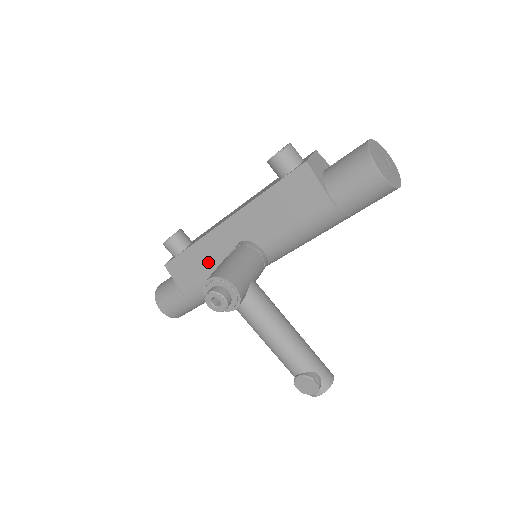
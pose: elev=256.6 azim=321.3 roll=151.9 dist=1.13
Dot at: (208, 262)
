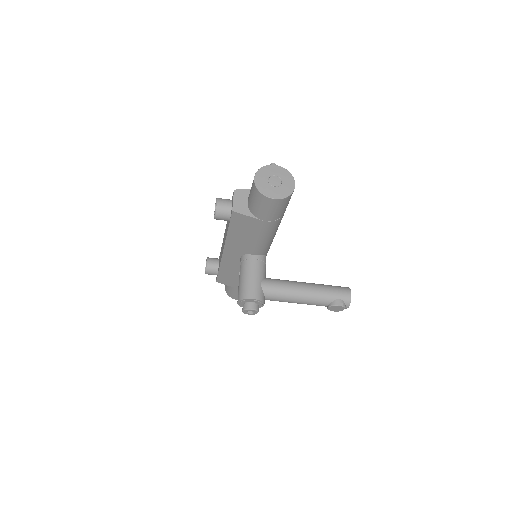
Dot at: (235, 271)
